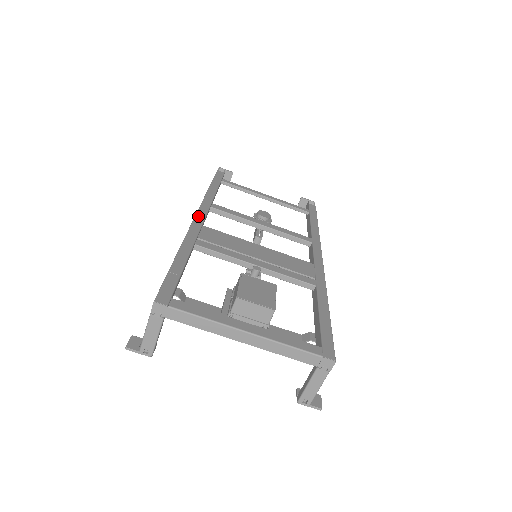
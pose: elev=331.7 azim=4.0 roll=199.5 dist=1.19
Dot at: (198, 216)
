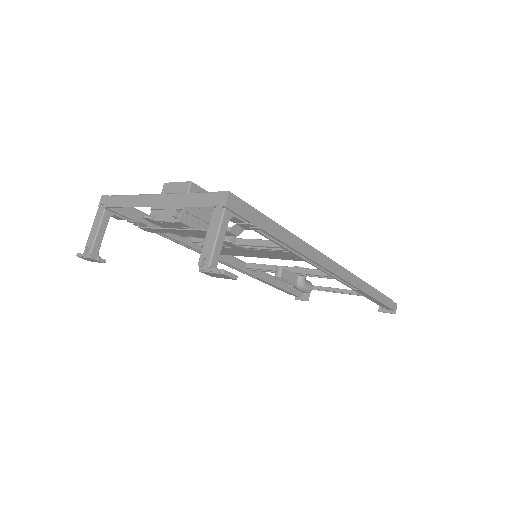
Dot at: occluded
